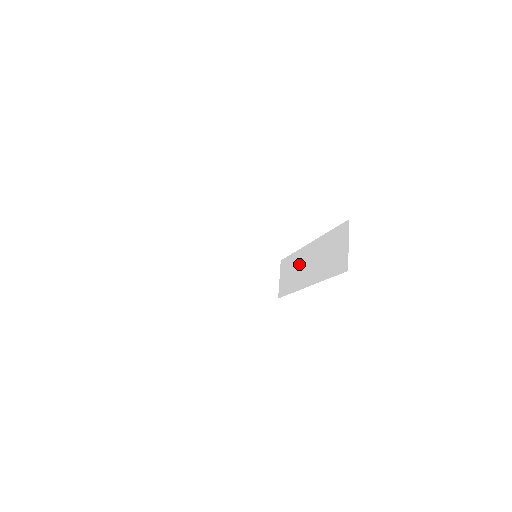
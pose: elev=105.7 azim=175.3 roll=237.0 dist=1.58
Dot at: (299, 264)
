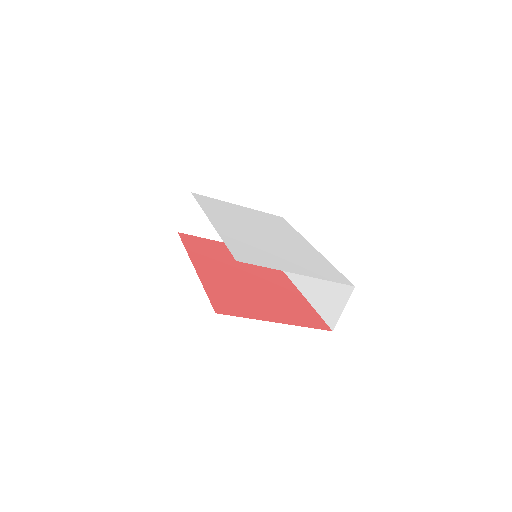
Dot at: occluded
